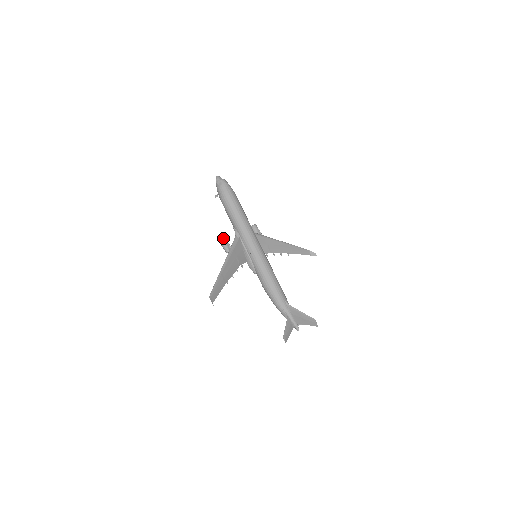
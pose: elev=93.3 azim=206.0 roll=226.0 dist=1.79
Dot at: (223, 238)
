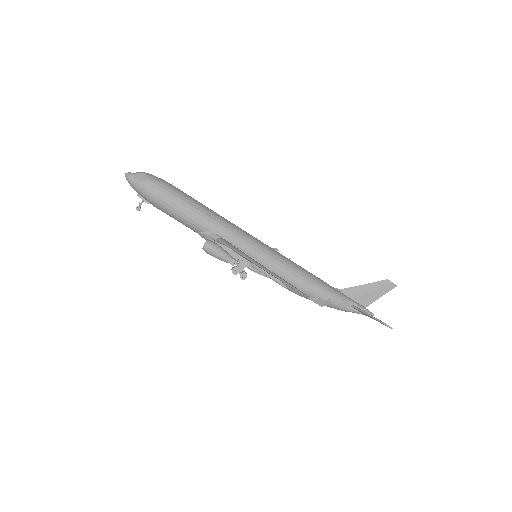
Dot at: (212, 242)
